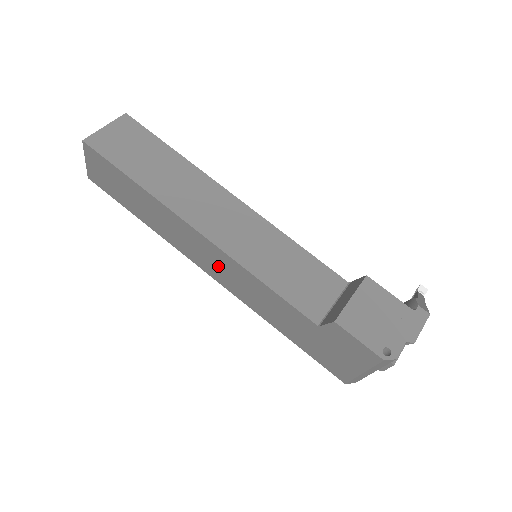
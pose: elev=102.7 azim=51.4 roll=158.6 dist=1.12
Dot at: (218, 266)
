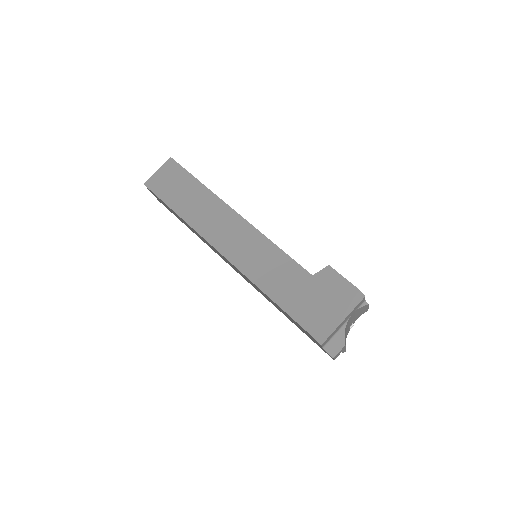
Dot at: (238, 241)
